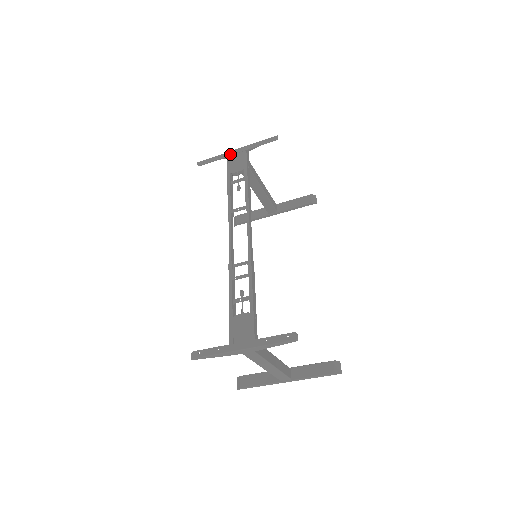
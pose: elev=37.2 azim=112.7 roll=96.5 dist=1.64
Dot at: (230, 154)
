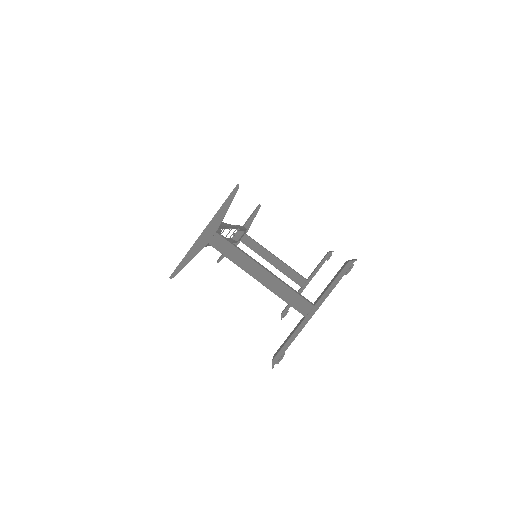
Dot at: occluded
